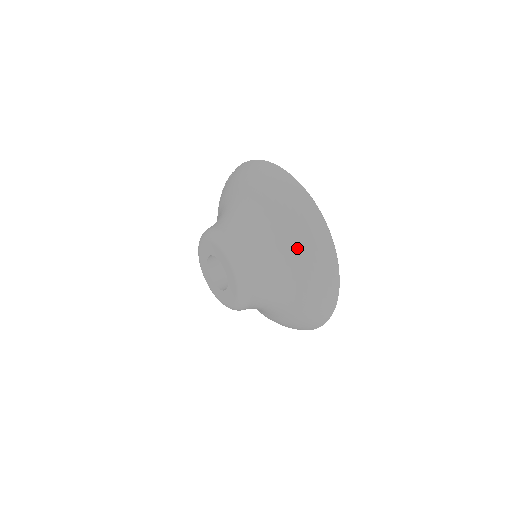
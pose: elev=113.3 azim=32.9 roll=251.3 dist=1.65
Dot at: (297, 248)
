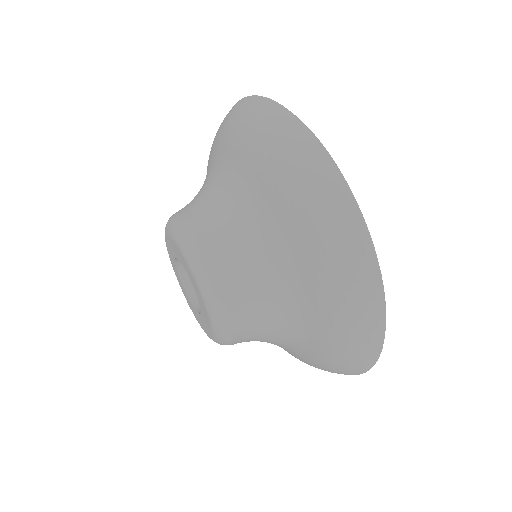
Dot at: (288, 216)
